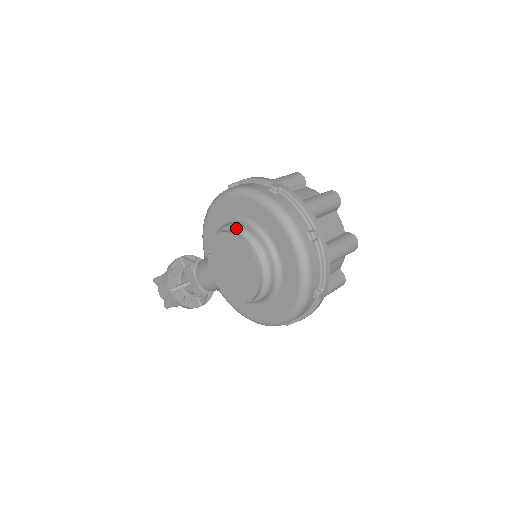
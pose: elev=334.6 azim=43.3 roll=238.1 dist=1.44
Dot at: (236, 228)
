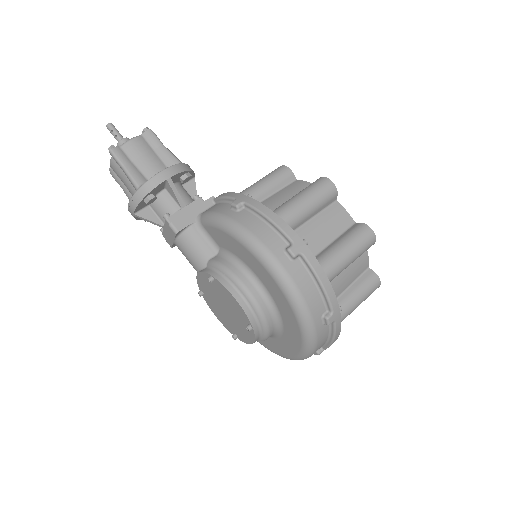
Dot at: (258, 315)
